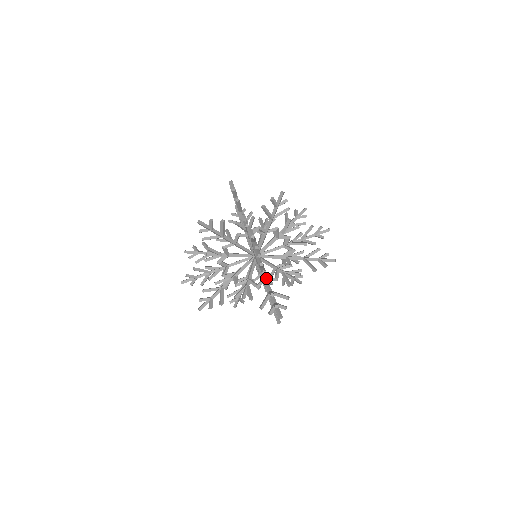
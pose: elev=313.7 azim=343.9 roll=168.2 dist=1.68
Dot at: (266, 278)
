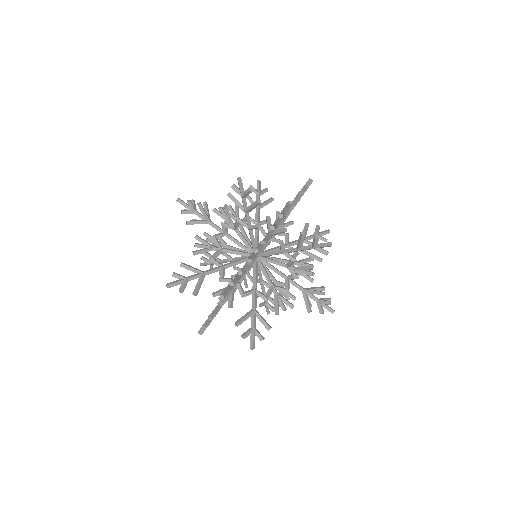
Dot at: occluded
